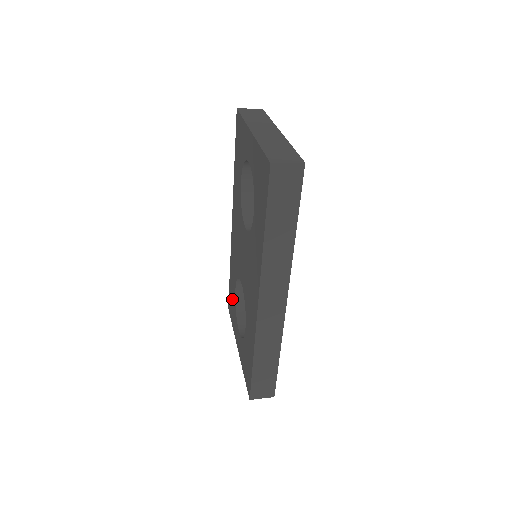
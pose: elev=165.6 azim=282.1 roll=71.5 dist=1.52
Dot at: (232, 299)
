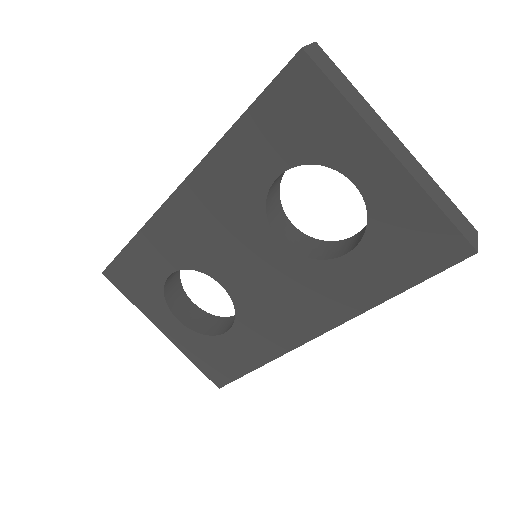
Dot at: (142, 276)
